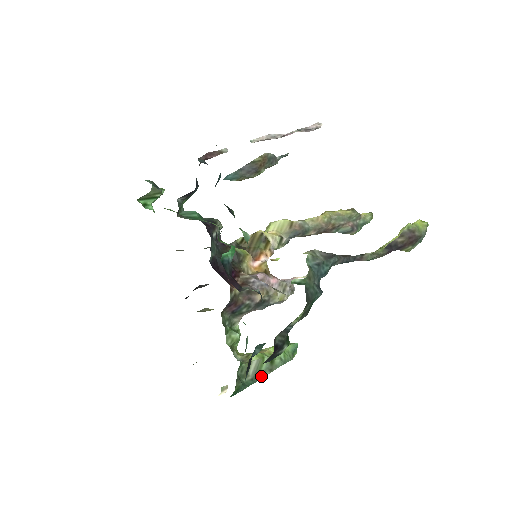
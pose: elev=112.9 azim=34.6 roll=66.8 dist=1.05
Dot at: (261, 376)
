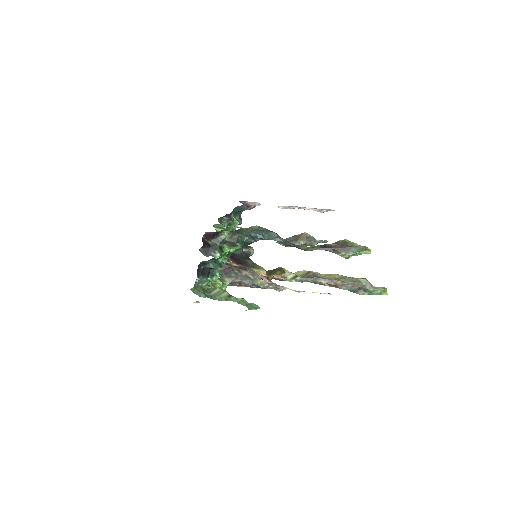
Dot at: (218, 299)
